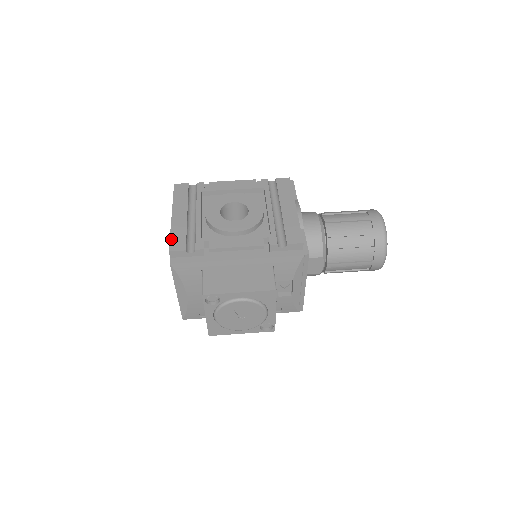
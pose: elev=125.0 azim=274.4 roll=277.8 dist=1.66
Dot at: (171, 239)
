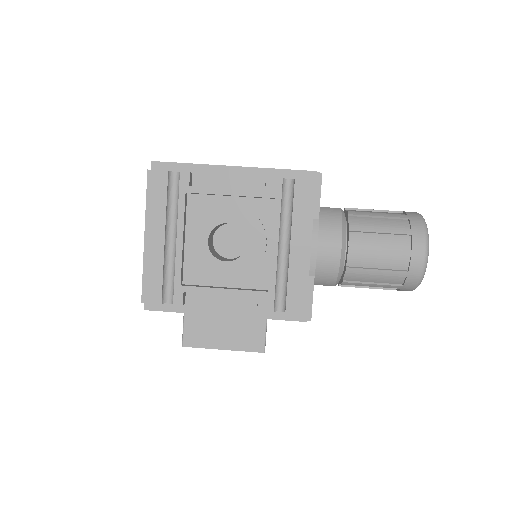
Dot at: (144, 282)
